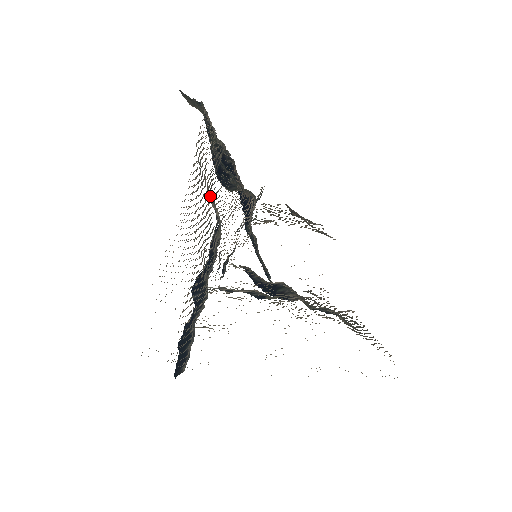
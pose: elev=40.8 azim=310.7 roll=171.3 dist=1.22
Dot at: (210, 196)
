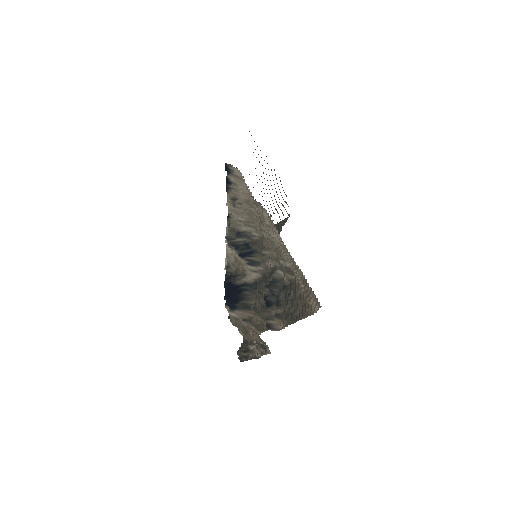
Dot at: occluded
